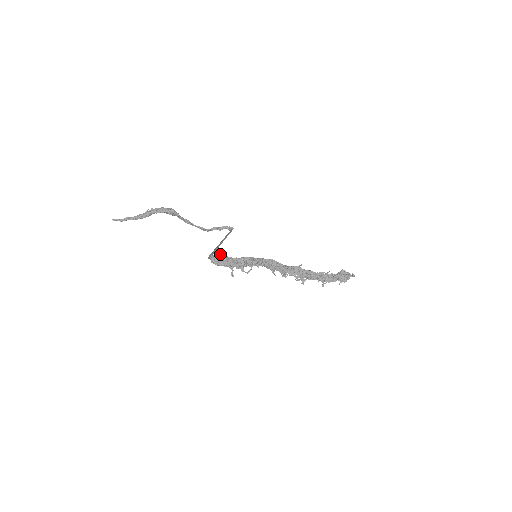
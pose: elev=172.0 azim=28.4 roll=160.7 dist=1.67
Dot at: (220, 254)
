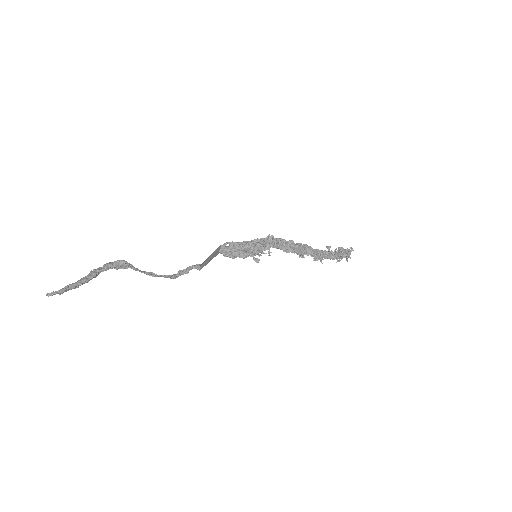
Dot at: (229, 242)
